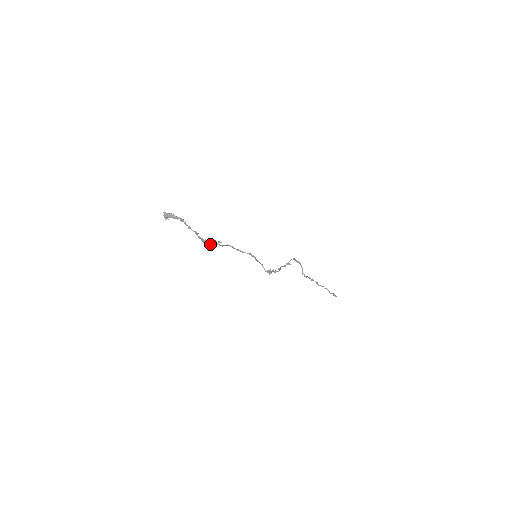
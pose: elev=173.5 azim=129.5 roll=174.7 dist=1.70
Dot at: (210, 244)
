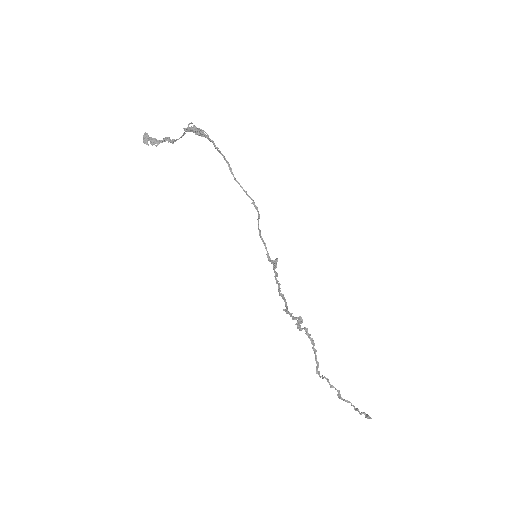
Dot at: (199, 131)
